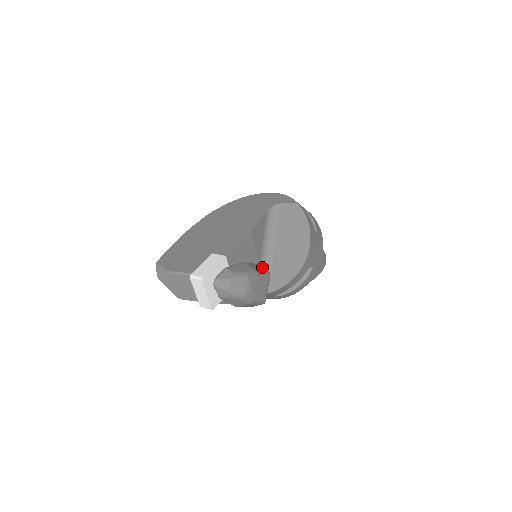
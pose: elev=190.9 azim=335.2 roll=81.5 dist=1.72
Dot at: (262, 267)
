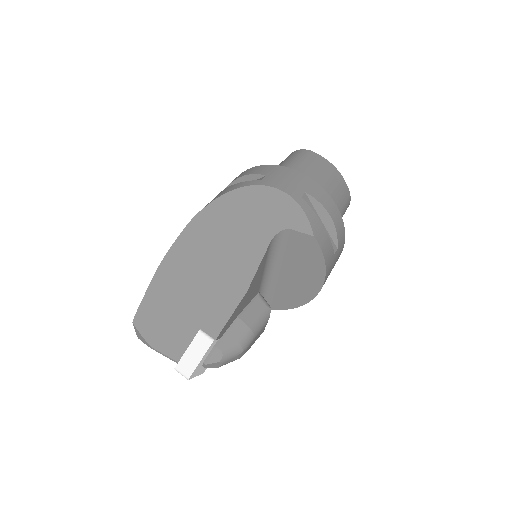
Dot at: (261, 303)
